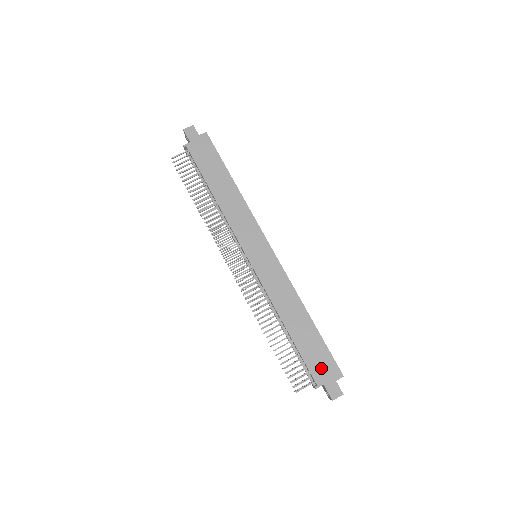
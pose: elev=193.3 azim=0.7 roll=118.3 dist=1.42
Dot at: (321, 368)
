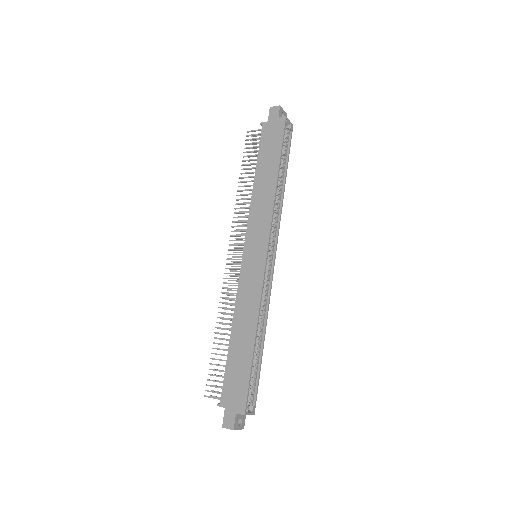
Dot at: (233, 392)
